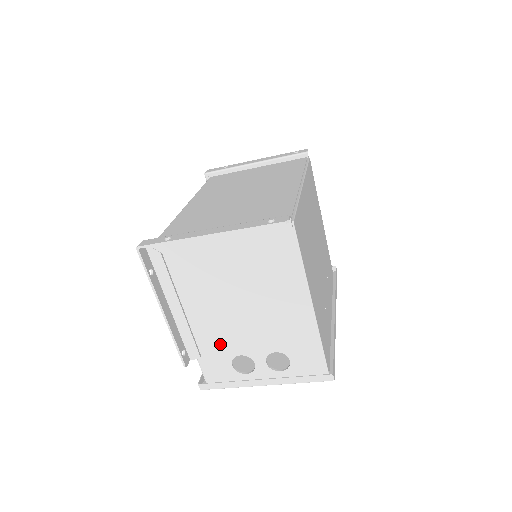
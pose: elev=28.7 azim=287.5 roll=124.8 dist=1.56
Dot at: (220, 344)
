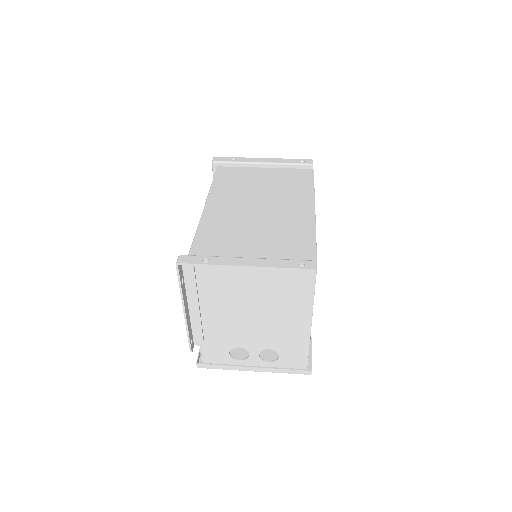
Dot at: (224, 337)
